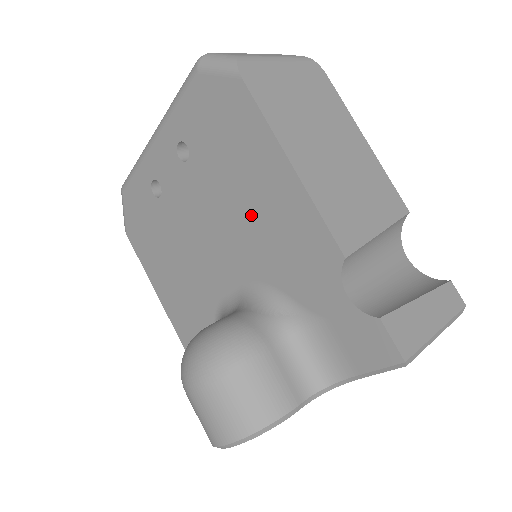
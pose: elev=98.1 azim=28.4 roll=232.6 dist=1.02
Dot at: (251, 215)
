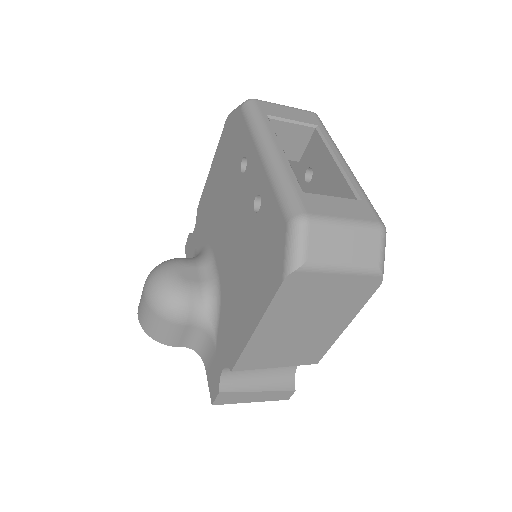
Dot at: (239, 288)
